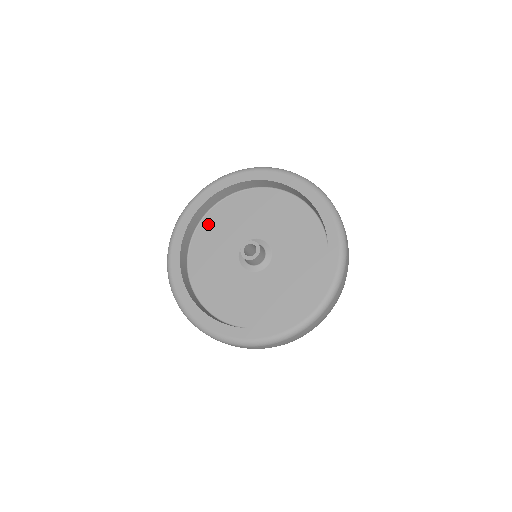
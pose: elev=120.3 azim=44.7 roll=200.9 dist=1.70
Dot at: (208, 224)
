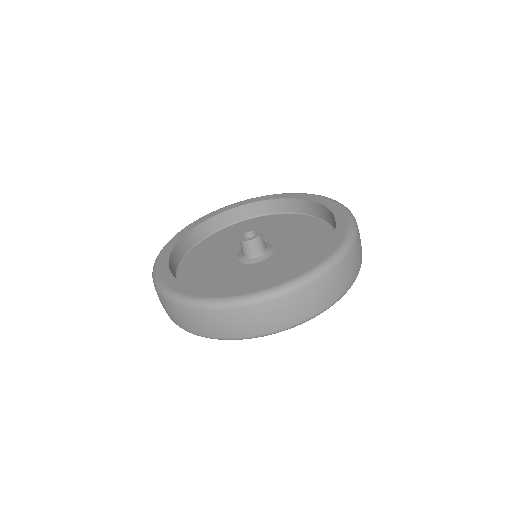
Dot at: (226, 232)
